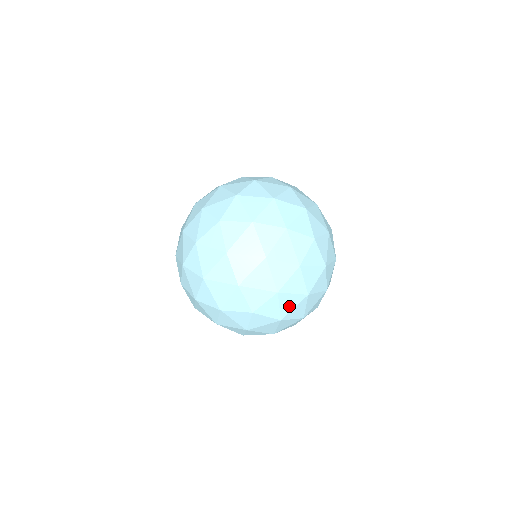
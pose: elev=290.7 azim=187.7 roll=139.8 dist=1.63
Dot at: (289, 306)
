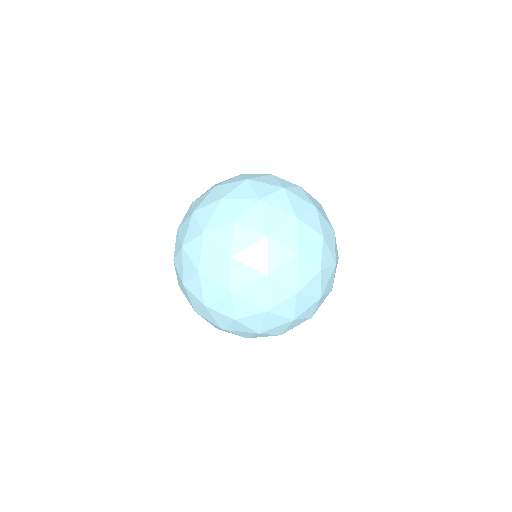
Dot at: occluded
